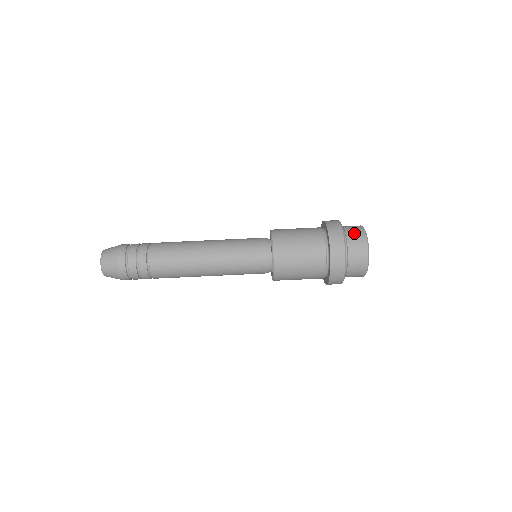
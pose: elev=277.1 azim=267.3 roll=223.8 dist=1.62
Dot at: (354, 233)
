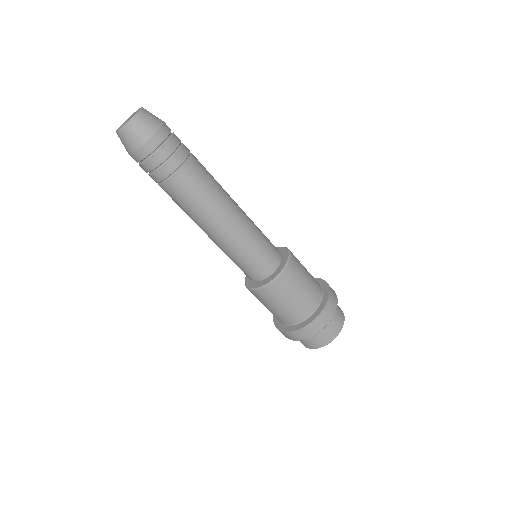
Dot at: (317, 340)
